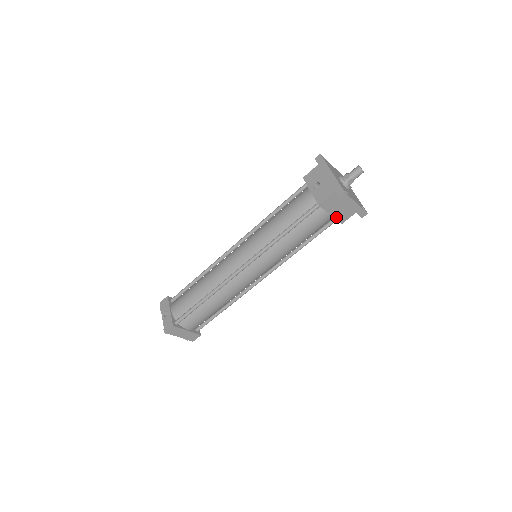
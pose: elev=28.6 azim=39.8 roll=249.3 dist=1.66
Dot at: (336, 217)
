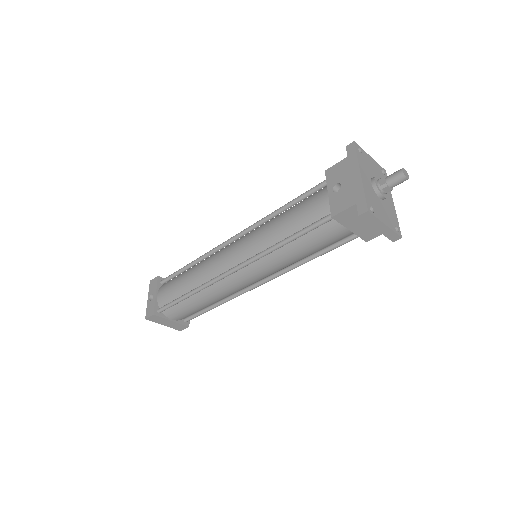
Dot at: (358, 233)
